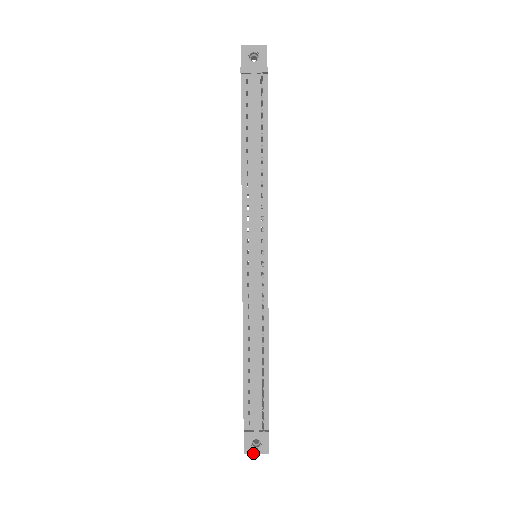
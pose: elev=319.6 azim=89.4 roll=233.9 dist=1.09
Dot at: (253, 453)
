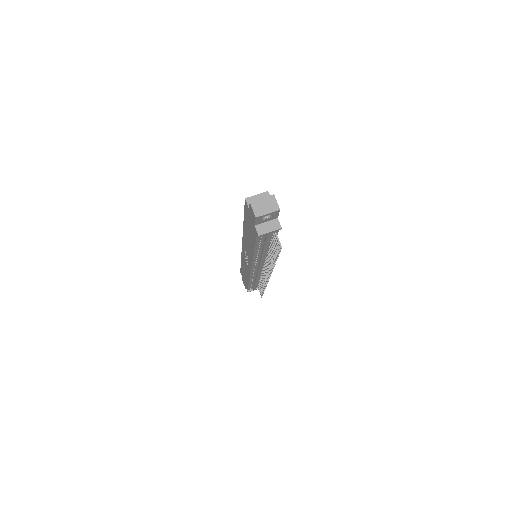
Dot at: occluded
